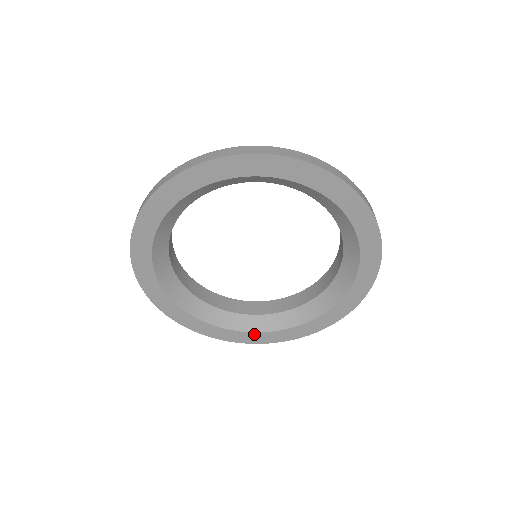
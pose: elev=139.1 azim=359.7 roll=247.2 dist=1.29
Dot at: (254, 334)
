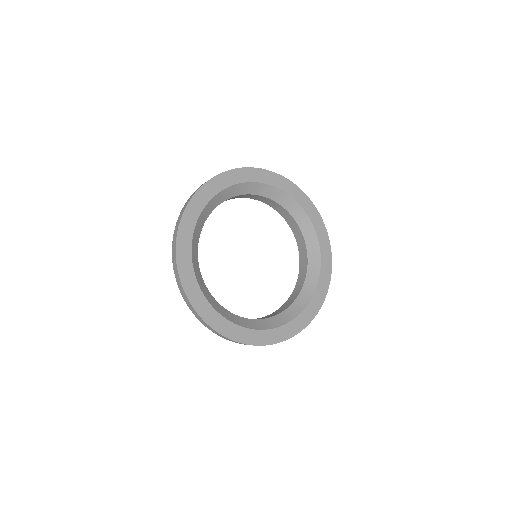
Dot at: (314, 298)
